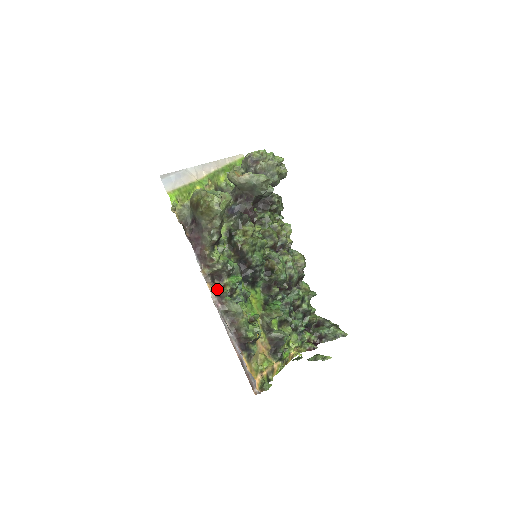
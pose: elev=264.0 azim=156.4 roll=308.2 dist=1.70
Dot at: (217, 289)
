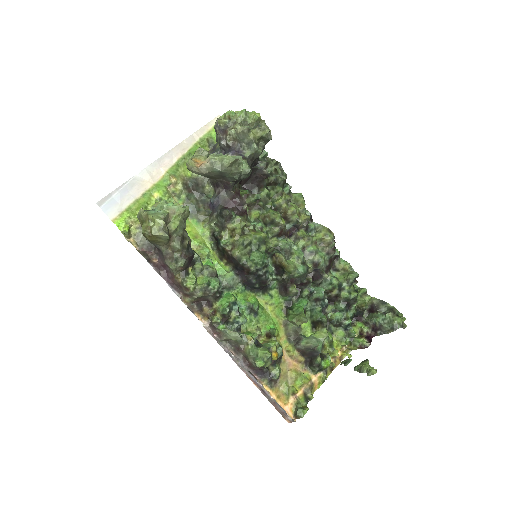
Dot at: (208, 317)
